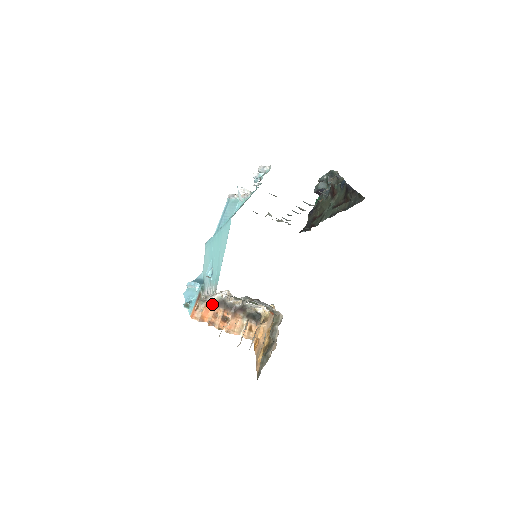
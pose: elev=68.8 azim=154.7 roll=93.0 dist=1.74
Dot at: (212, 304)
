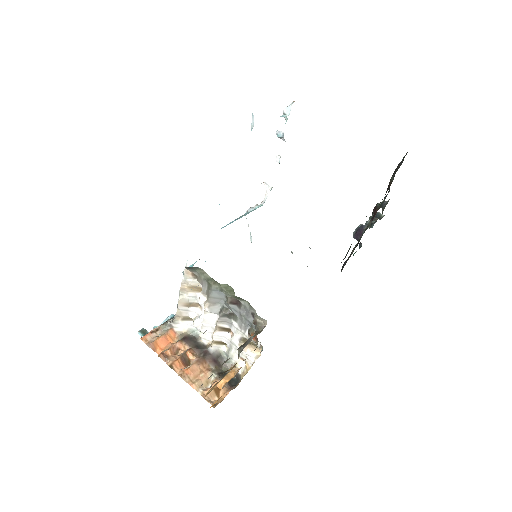
Dot at: (177, 336)
